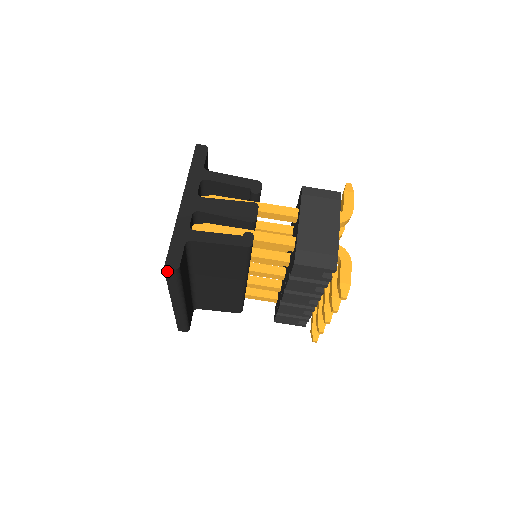
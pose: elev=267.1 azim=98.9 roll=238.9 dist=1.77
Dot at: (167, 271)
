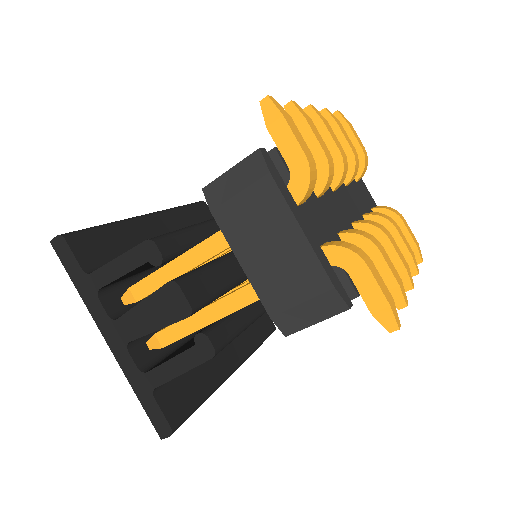
Dot at: occluded
